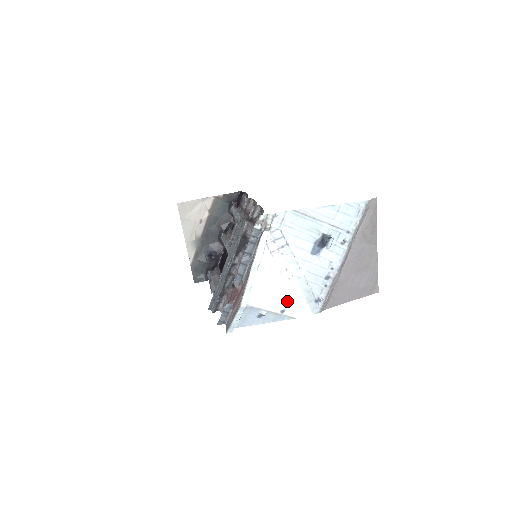
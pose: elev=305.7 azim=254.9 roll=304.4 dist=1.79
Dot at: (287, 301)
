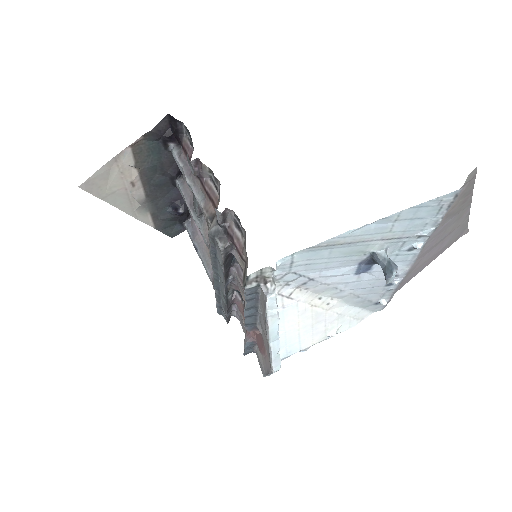
Dot at: (333, 323)
